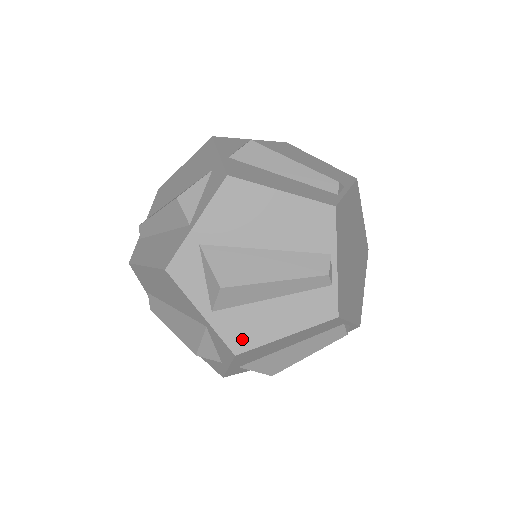
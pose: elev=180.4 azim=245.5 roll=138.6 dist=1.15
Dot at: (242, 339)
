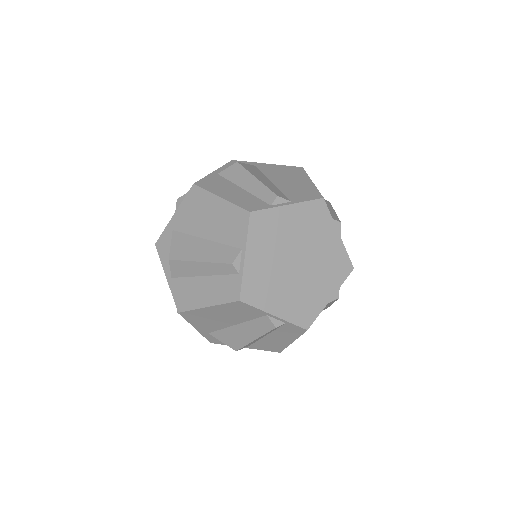
Dot at: (274, 348)
